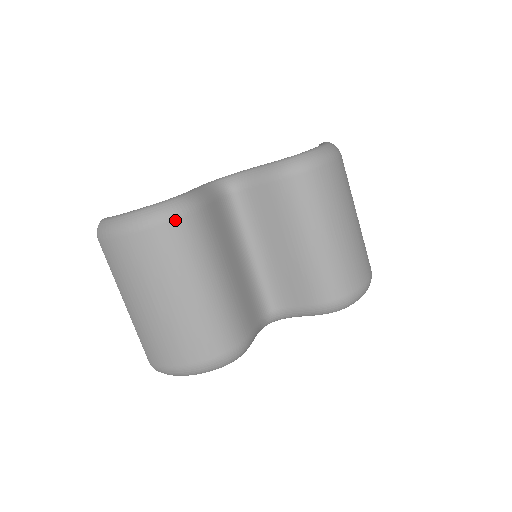
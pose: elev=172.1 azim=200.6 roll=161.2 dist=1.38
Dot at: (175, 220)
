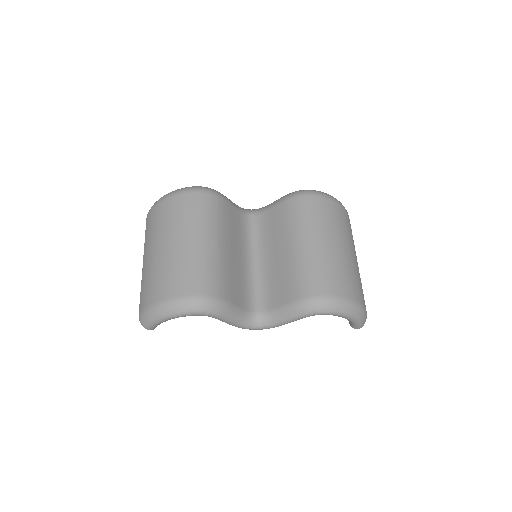
Dot at: (198, 193)
